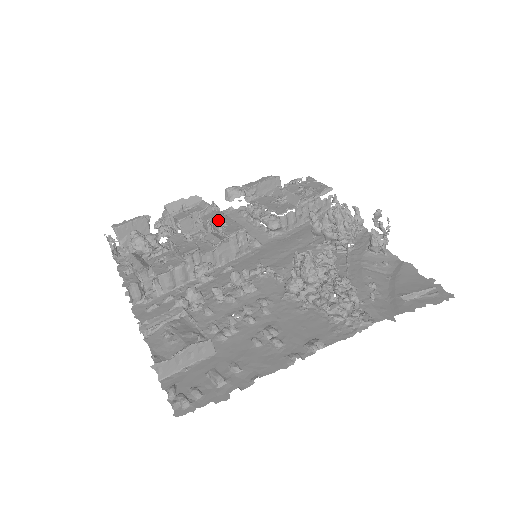
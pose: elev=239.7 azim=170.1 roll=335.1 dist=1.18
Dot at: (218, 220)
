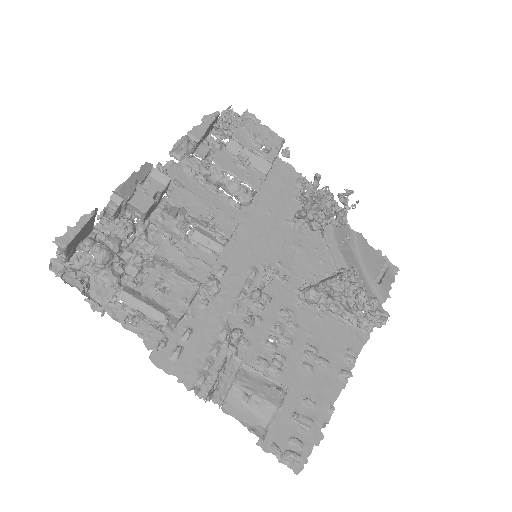
Dot at: (196, 207)
